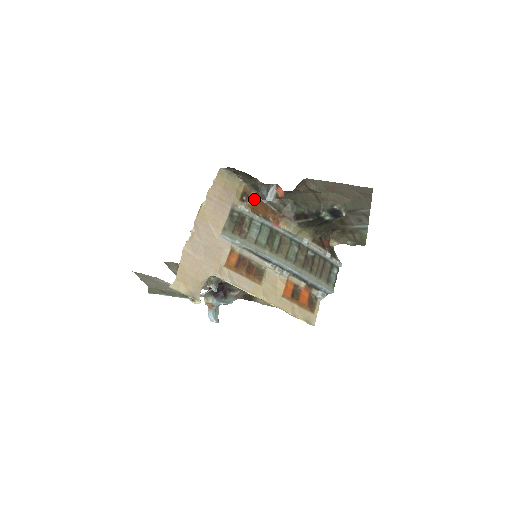
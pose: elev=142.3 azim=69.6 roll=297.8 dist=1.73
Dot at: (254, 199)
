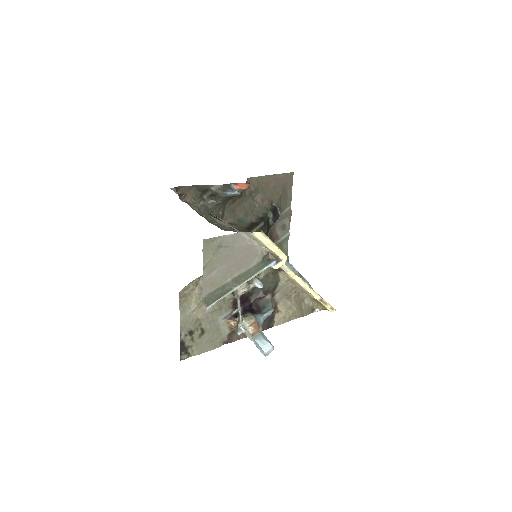
Dot at: (208, 221)
